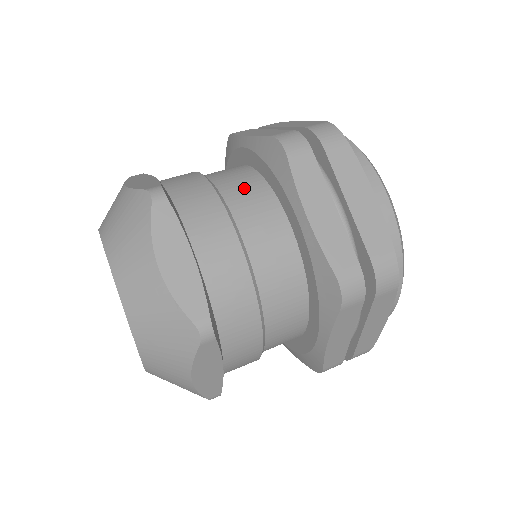
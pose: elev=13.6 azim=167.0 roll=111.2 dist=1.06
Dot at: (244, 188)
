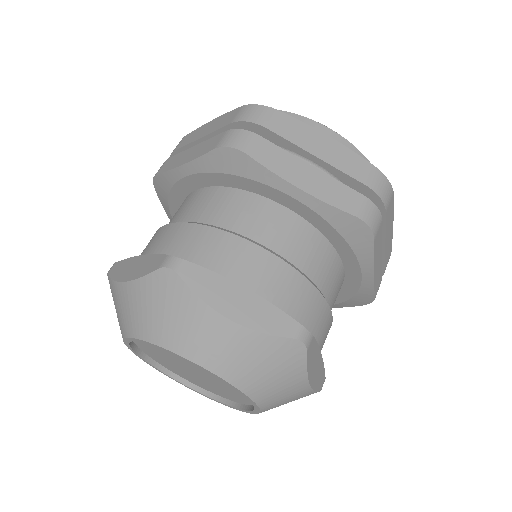
Dot at: (318, 258)
